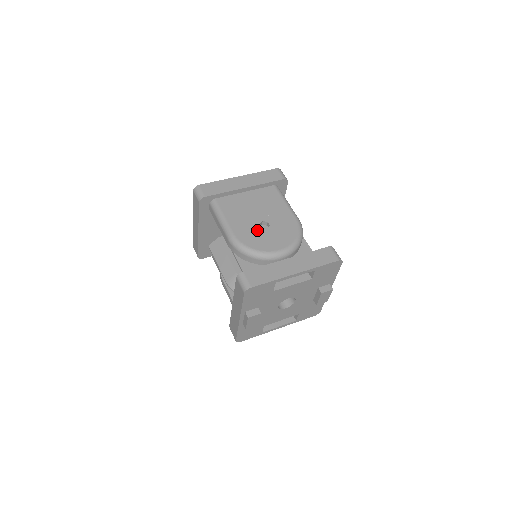
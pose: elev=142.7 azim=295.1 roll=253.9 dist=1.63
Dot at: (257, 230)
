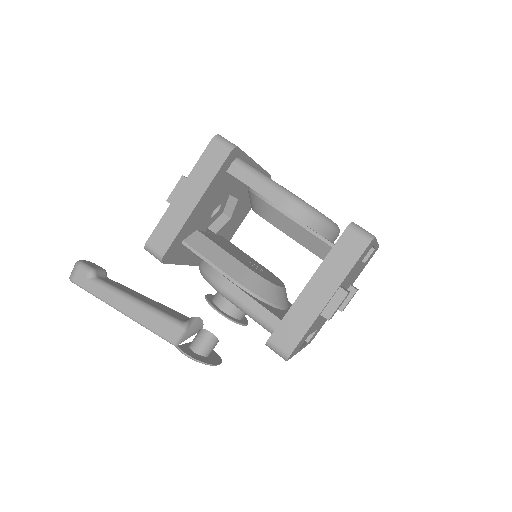
Dot at: occluded
